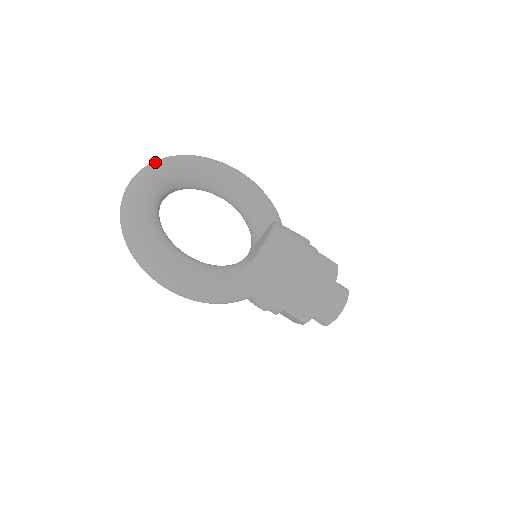
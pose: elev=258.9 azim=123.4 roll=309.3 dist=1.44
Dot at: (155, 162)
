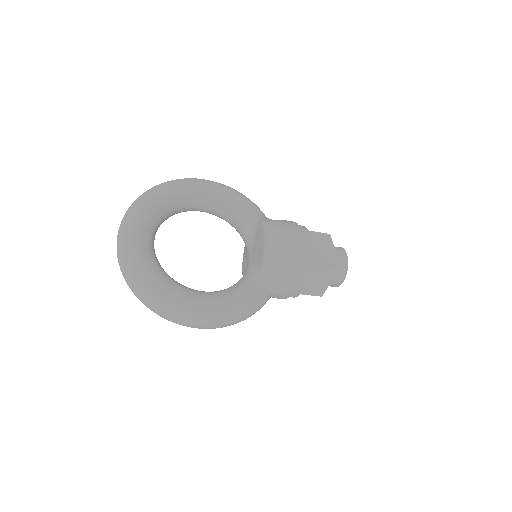
Dot at: (129, 214)
